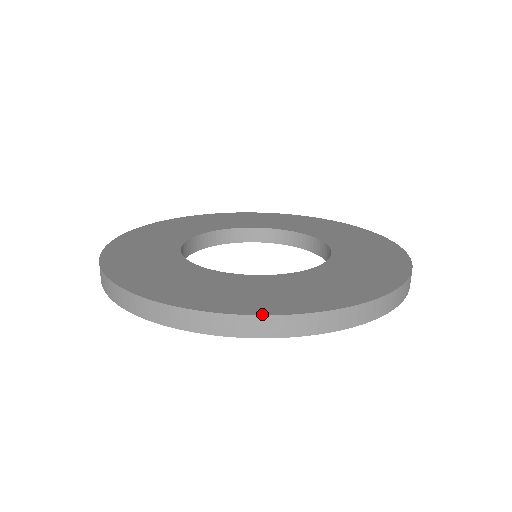
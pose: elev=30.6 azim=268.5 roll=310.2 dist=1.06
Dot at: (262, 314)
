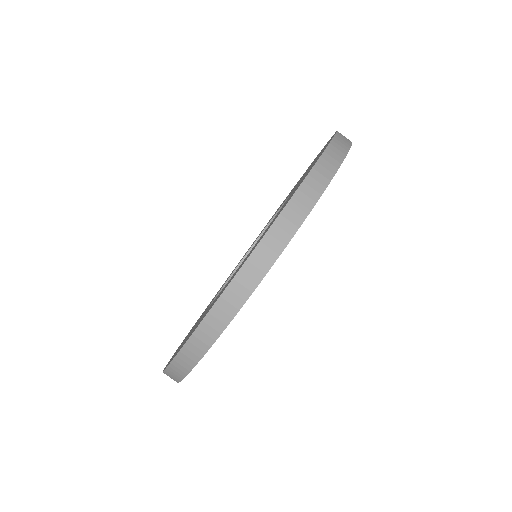
Dot at: (240, 267)
